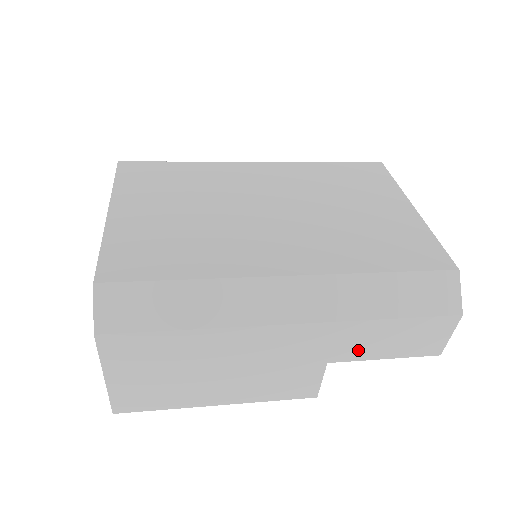
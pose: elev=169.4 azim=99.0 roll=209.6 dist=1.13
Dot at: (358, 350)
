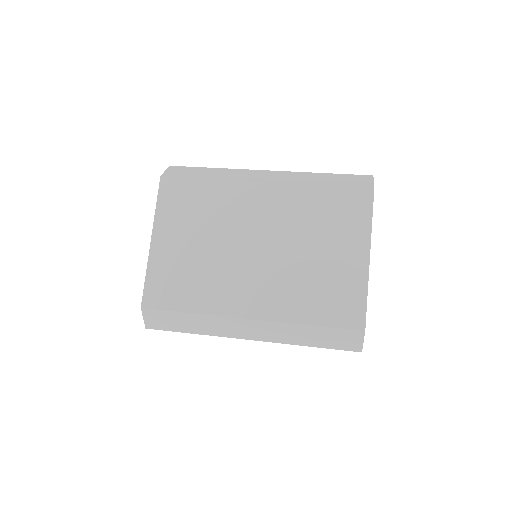
Dot at: occluded
